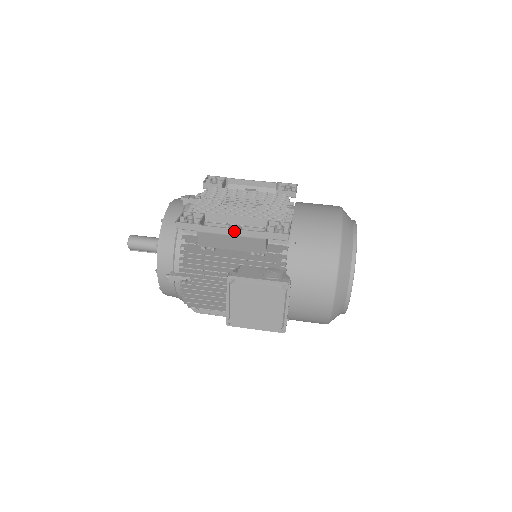
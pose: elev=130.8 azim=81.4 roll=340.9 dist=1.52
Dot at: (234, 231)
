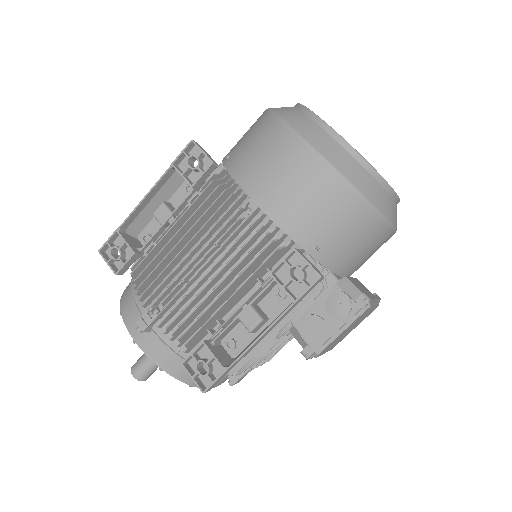
Dot at: (264, 335)
